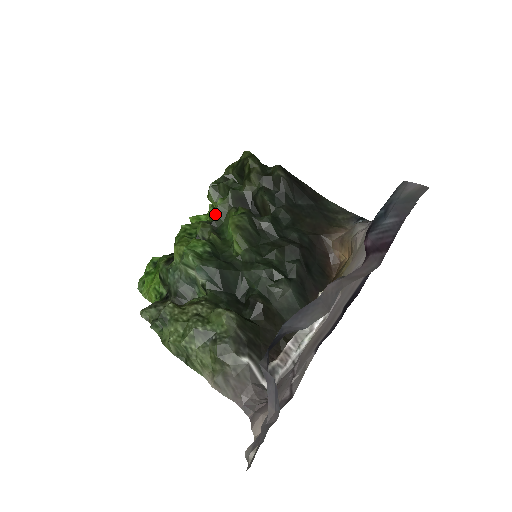
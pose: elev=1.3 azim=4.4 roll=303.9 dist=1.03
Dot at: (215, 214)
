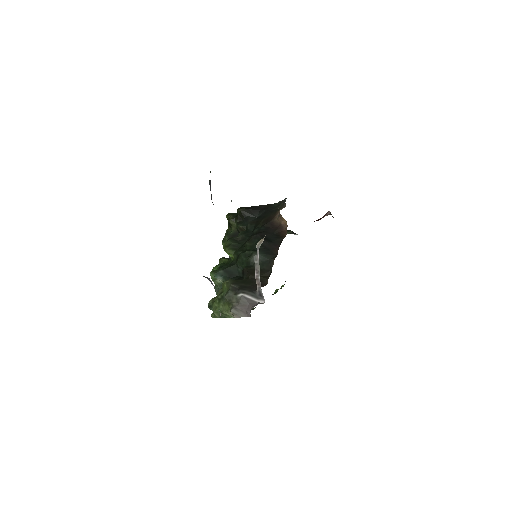
Dot at: occluded
